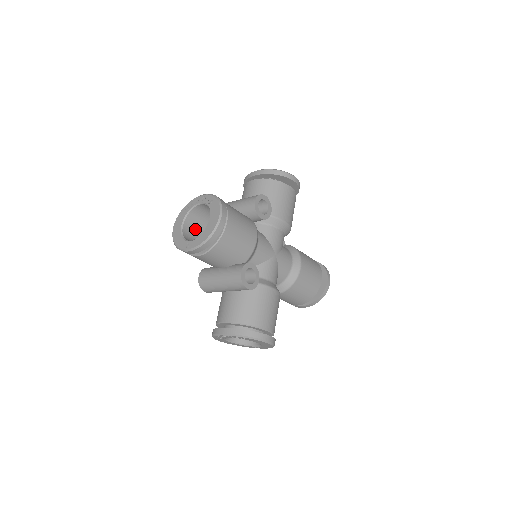
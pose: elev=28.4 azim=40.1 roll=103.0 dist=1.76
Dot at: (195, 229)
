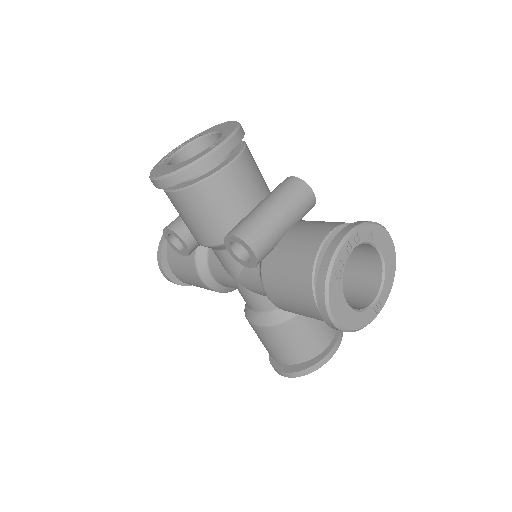
Dot at: occluded
